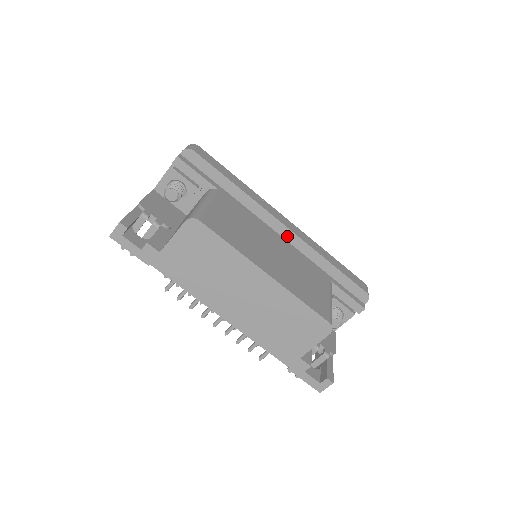
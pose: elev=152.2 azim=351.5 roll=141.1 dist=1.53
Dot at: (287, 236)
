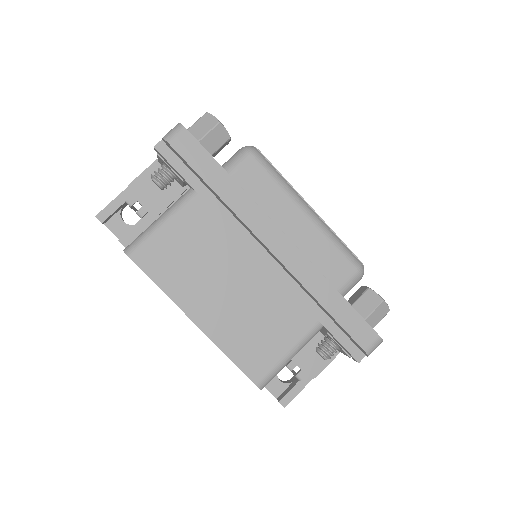
Dot at: (277, 260)
